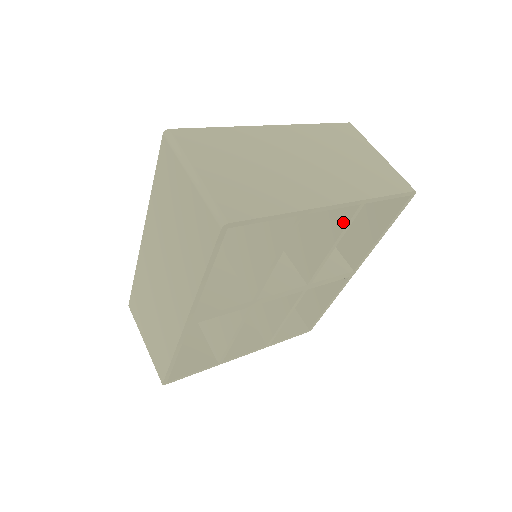
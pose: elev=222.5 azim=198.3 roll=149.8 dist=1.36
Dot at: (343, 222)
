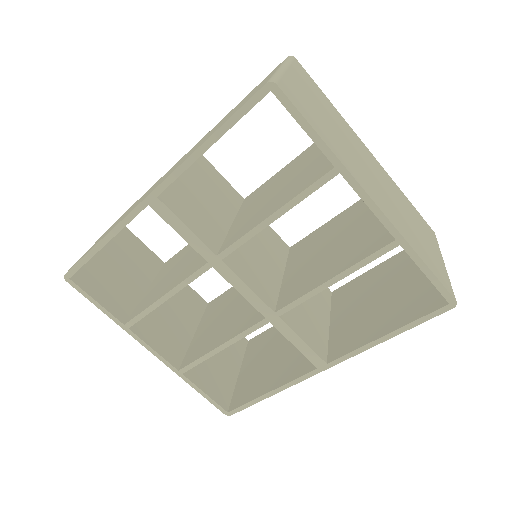
Dot at: (364, 255)
